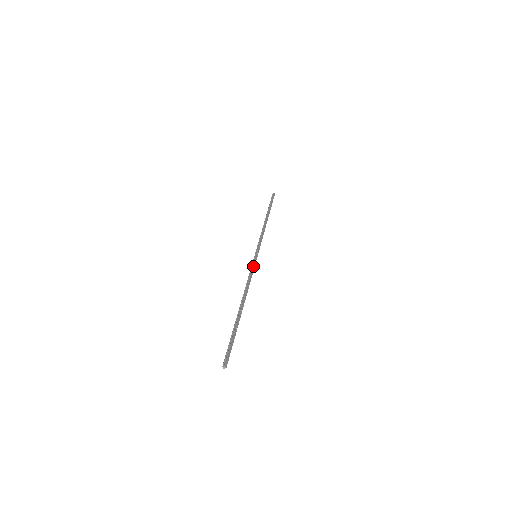
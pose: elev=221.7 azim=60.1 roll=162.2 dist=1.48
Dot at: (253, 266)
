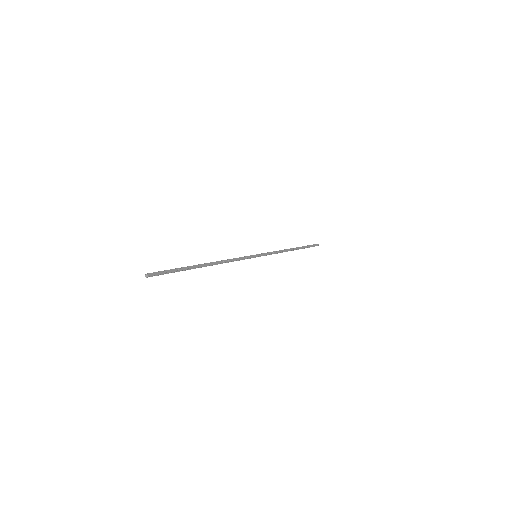
Dot at: (245, 257)
